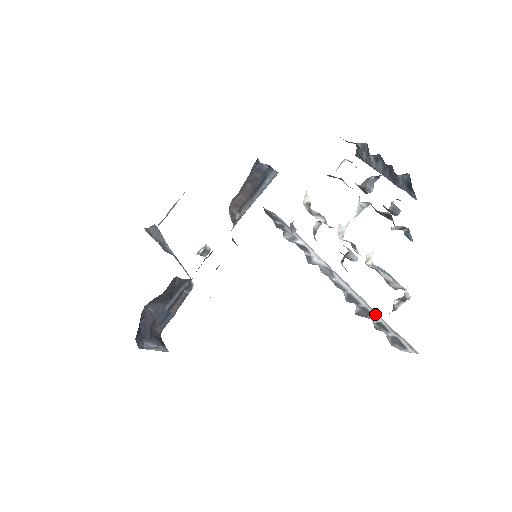
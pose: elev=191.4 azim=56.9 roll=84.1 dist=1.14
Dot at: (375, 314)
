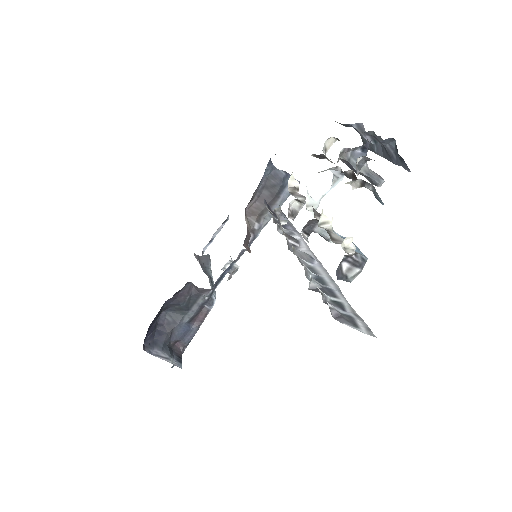
Dot at: (340, 296)
